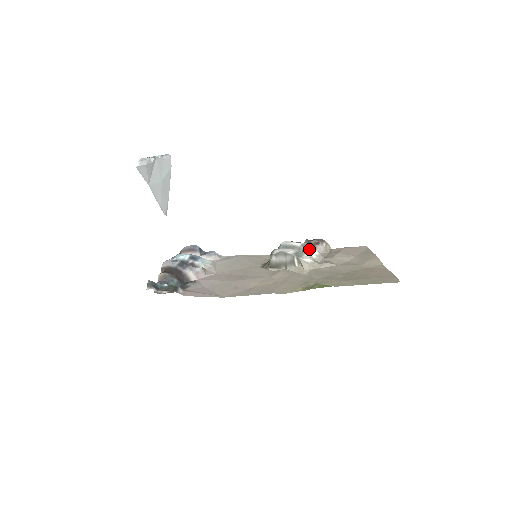
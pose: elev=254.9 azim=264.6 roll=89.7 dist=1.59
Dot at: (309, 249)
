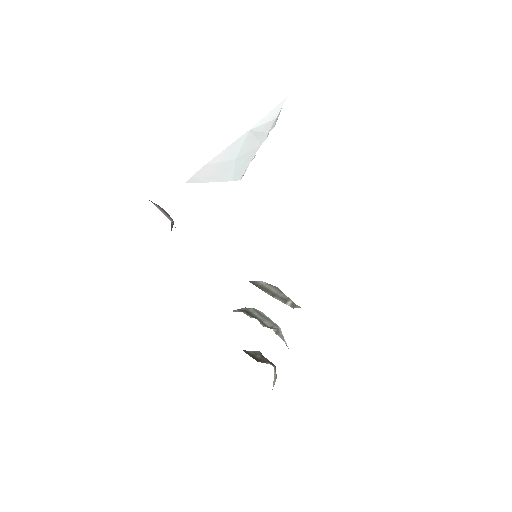
Dot at: occluded
